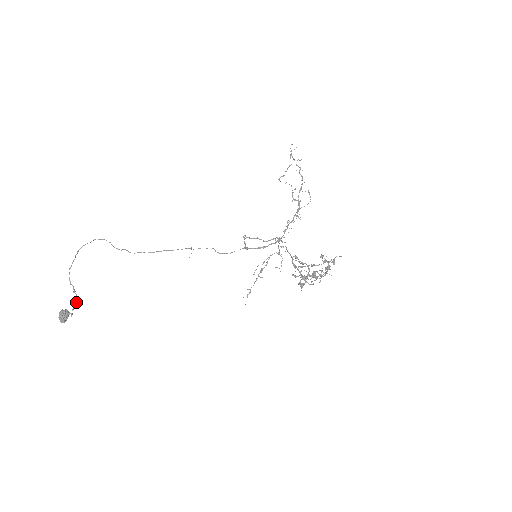
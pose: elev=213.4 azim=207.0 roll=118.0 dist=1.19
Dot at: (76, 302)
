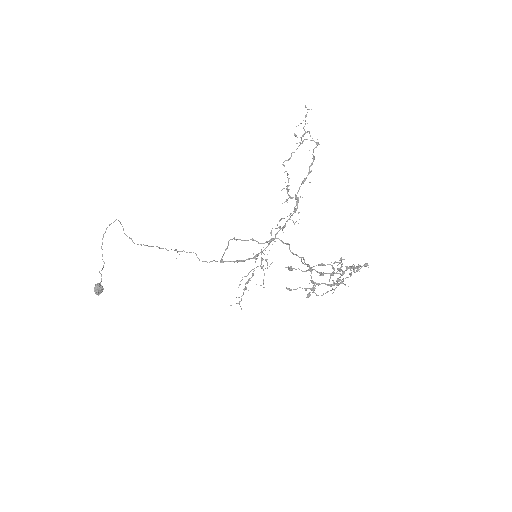
Dot at: (100, 282)
